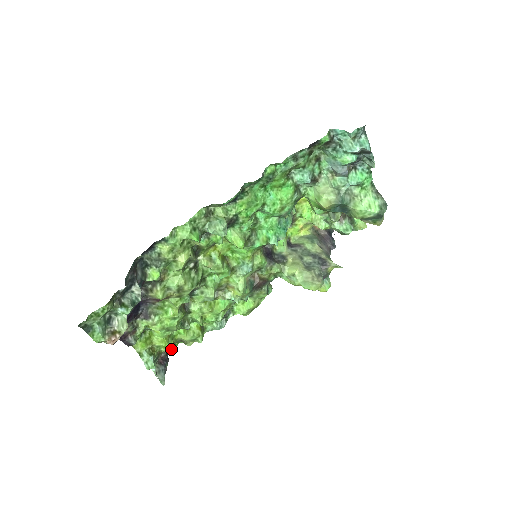
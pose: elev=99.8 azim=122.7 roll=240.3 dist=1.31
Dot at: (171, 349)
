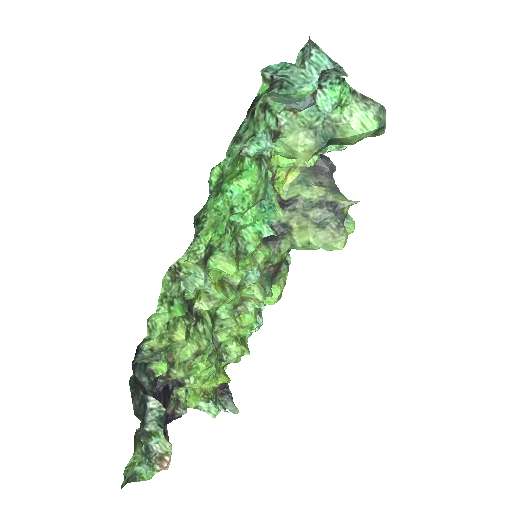
Dot at: (224, 382)
